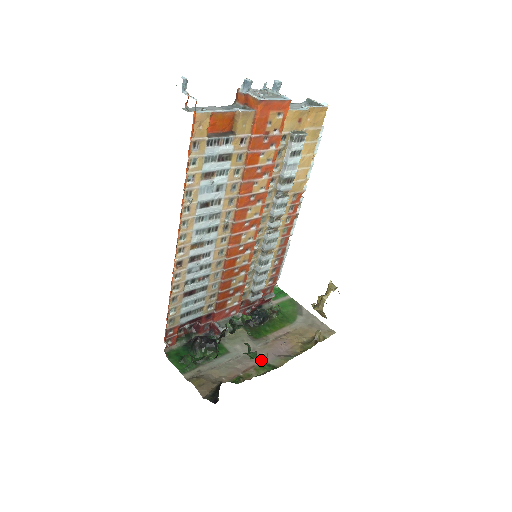
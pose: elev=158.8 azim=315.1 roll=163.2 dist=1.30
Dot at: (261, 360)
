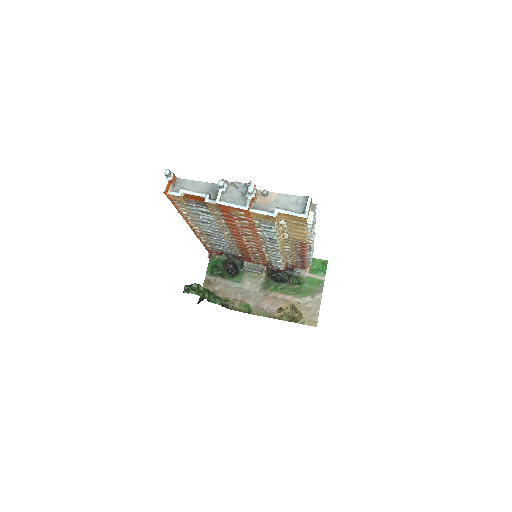
Dot at: (250, 302)
